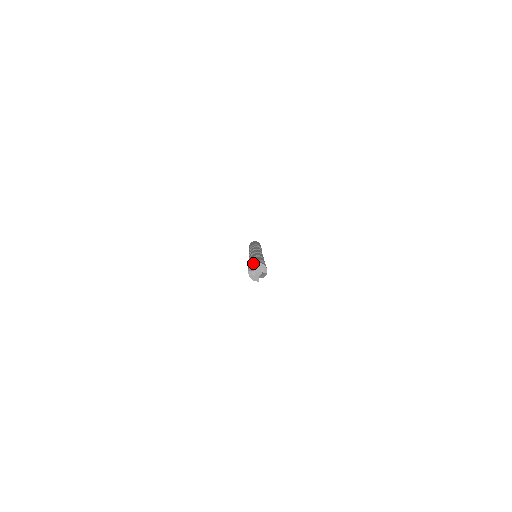
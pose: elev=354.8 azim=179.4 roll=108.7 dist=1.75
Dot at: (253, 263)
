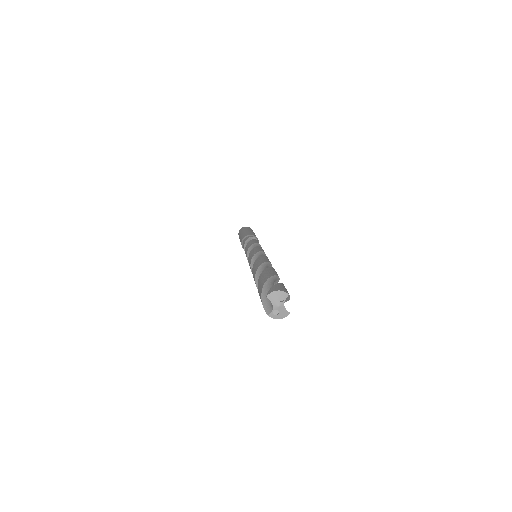
Dot at: (263, 297)
